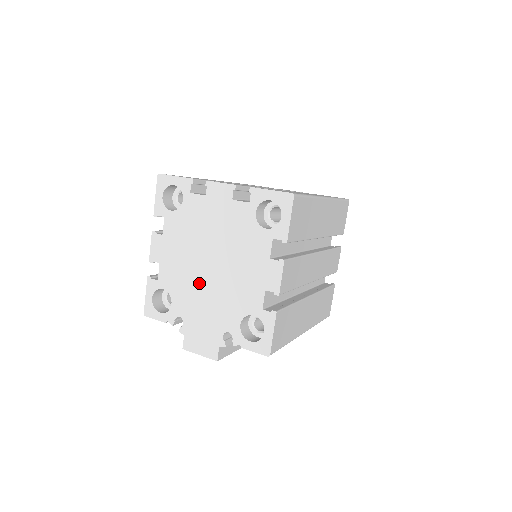
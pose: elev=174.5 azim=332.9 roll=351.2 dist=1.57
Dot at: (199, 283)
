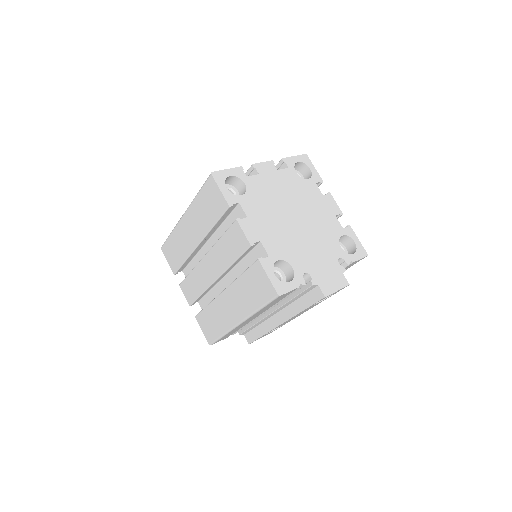
Dot at: (299, 237)
